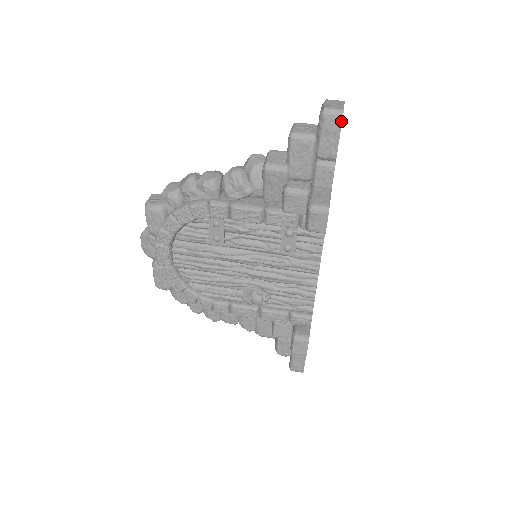
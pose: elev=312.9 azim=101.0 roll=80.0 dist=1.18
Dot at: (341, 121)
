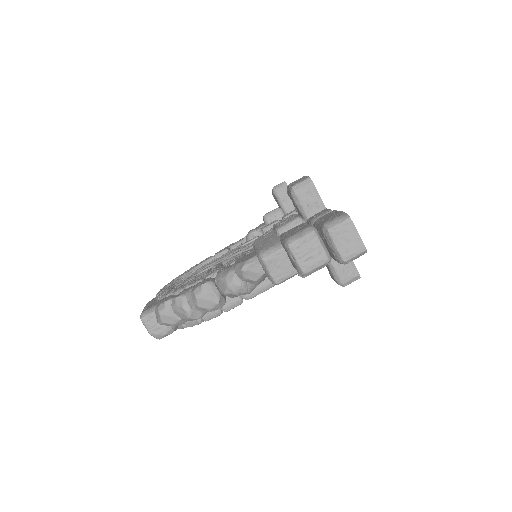
Dot at: (364, 253)
